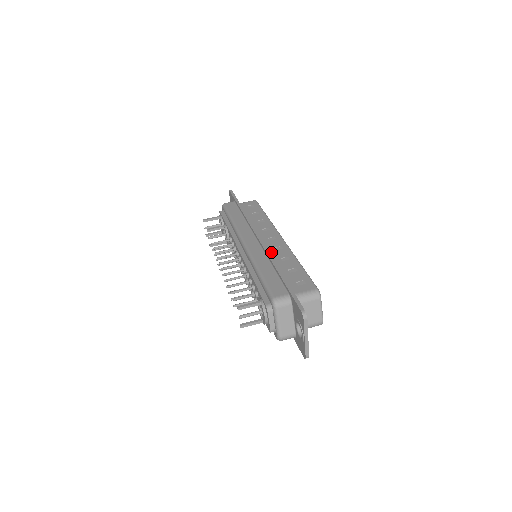
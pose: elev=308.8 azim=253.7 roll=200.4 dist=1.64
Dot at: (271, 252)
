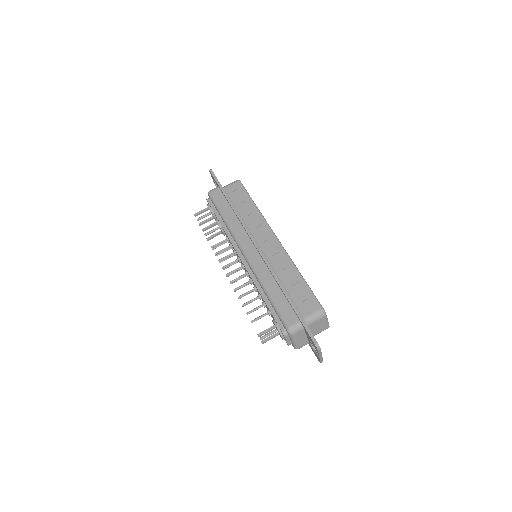
Dot at: (272, 262)
